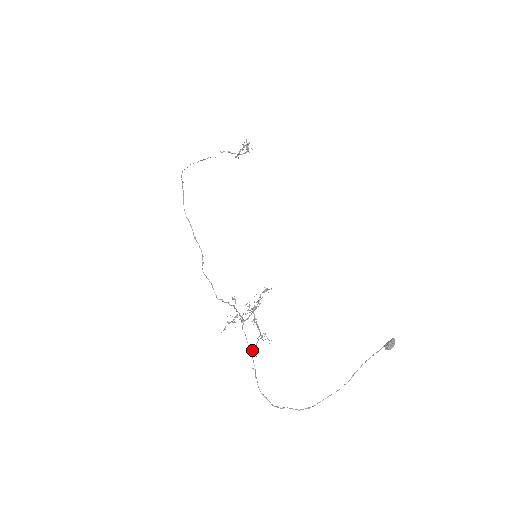
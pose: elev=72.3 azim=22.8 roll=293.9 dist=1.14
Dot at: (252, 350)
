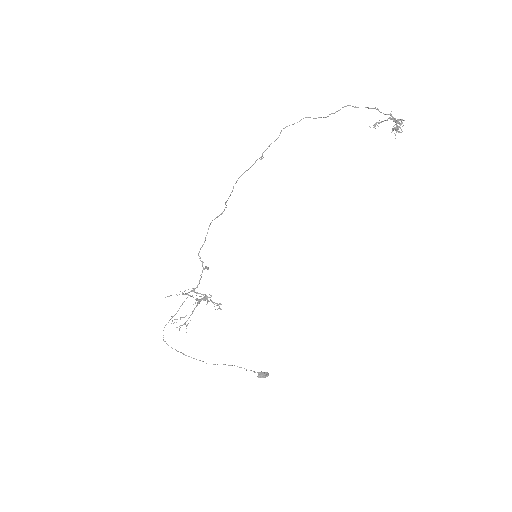
Dot at: occluded
